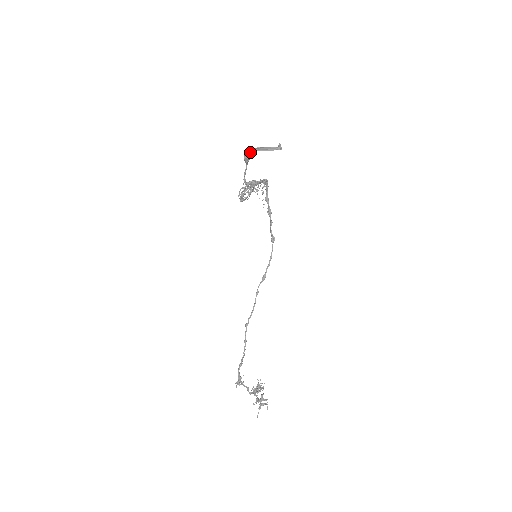
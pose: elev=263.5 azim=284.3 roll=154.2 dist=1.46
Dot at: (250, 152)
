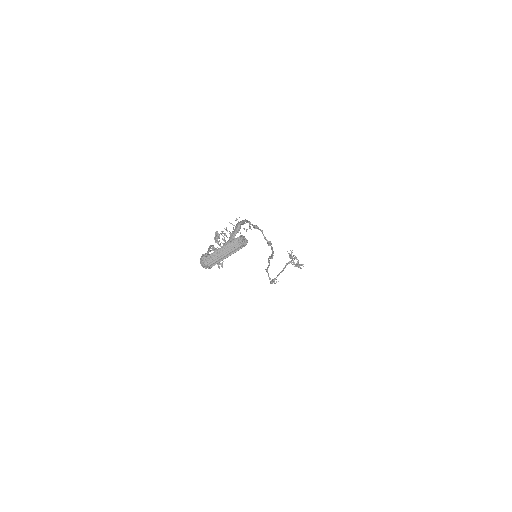
Dot at: occluded
